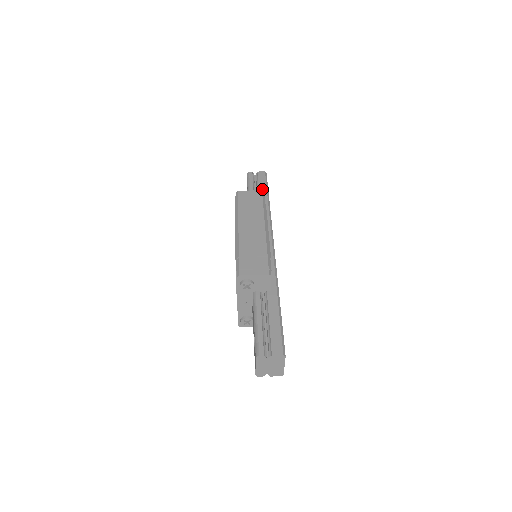
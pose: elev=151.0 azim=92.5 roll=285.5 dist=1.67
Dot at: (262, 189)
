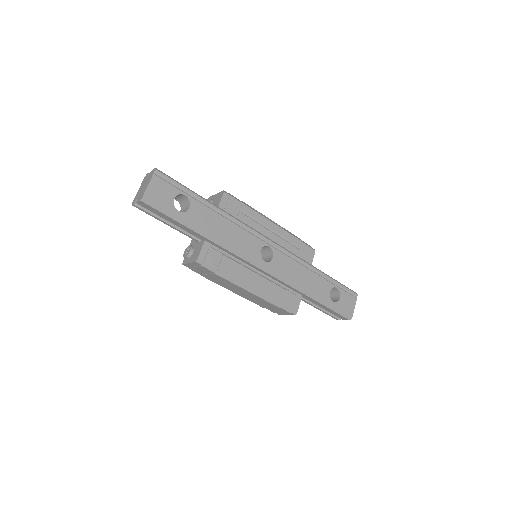
Dot at: occluded
